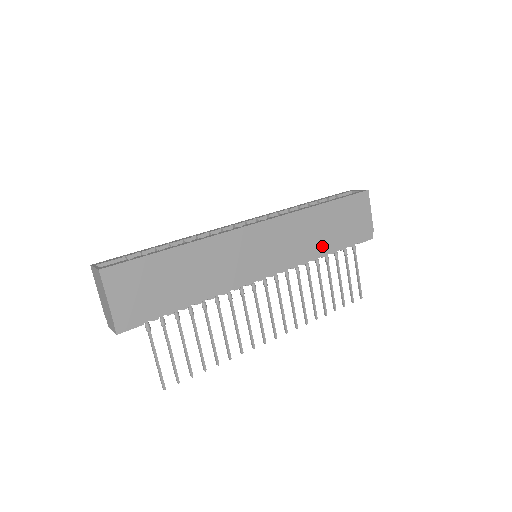
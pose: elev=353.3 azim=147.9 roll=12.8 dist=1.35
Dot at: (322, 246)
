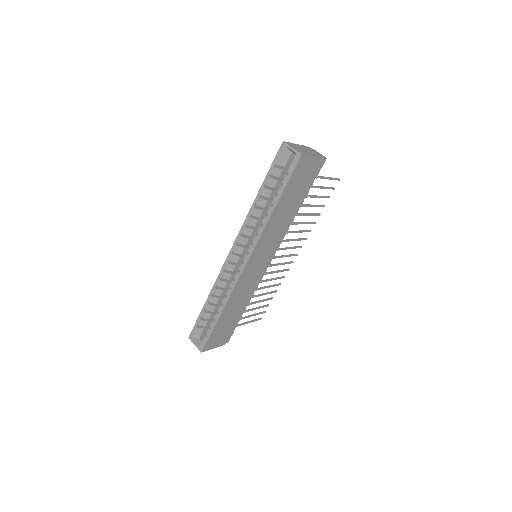
Dot at: (293, 214)
